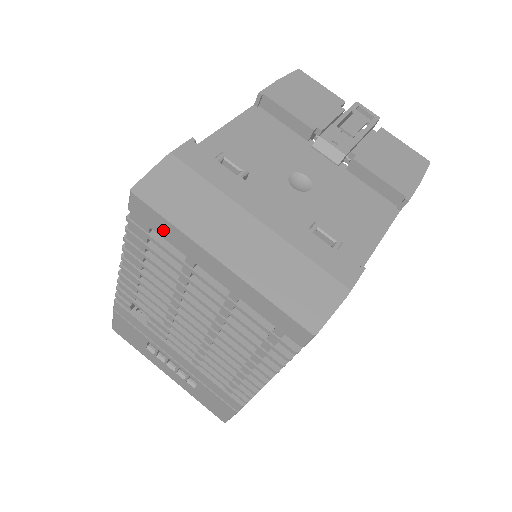
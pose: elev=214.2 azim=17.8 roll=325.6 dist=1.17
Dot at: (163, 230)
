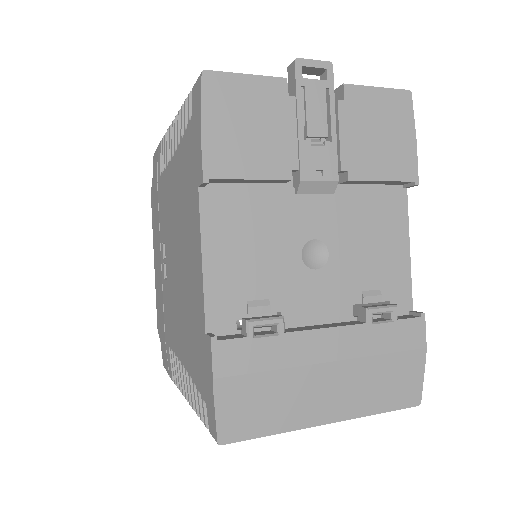
Dot at: occluded
